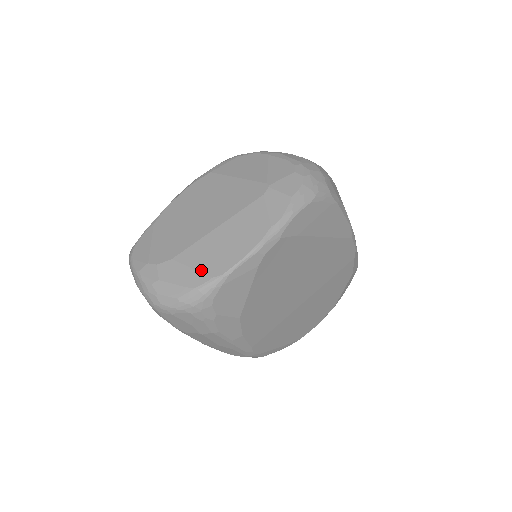
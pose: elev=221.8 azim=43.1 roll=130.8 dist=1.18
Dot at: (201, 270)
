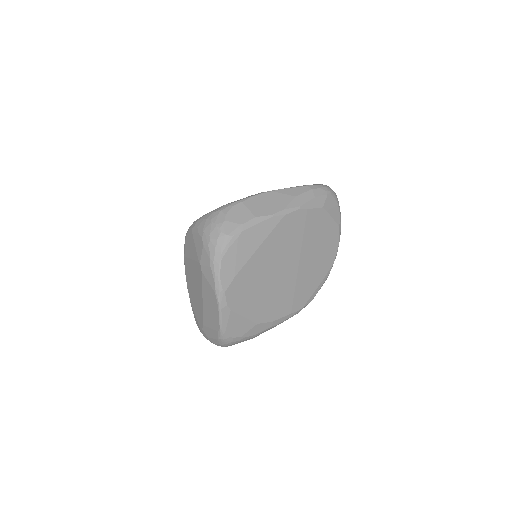
Dot at: (213, 328)
